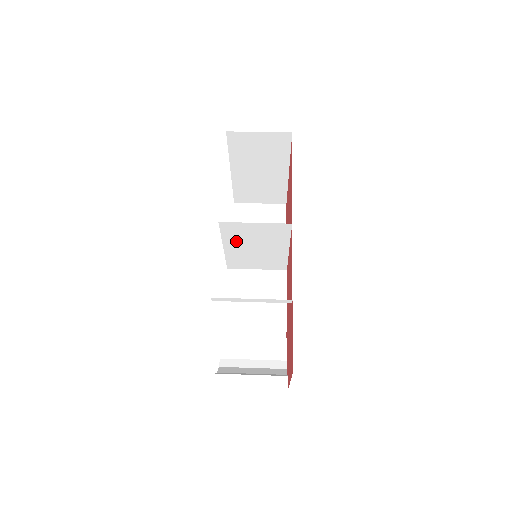
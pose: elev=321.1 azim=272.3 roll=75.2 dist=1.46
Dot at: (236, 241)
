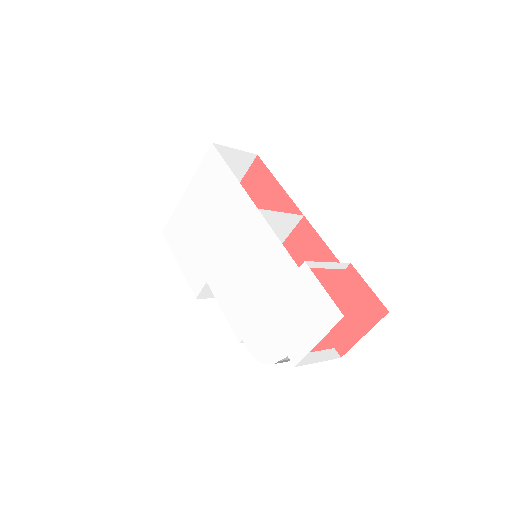
Dot at: occluded
